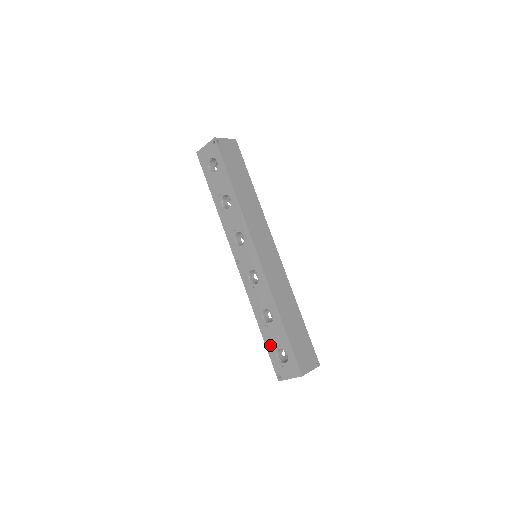
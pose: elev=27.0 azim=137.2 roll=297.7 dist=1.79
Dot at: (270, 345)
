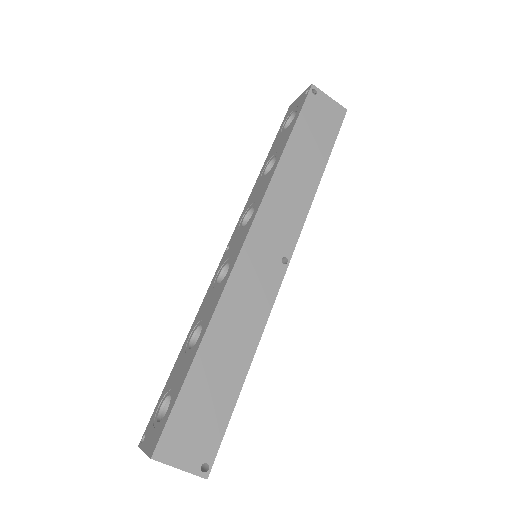
Dot at: (169, 382)
